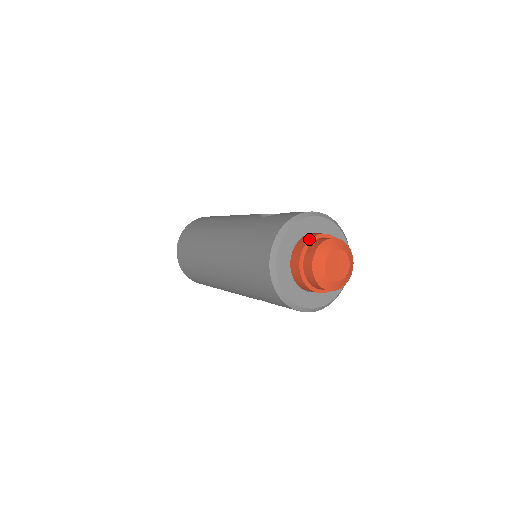
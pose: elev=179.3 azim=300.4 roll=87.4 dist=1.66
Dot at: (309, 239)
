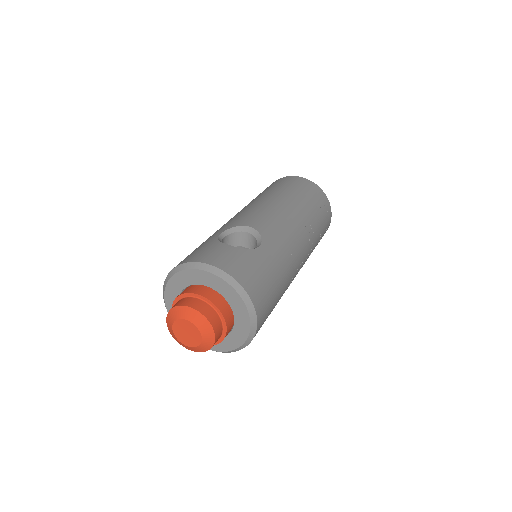
Dot at: (182, 293)
